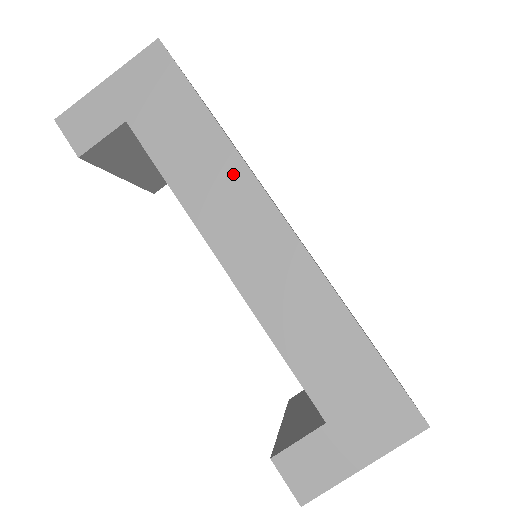
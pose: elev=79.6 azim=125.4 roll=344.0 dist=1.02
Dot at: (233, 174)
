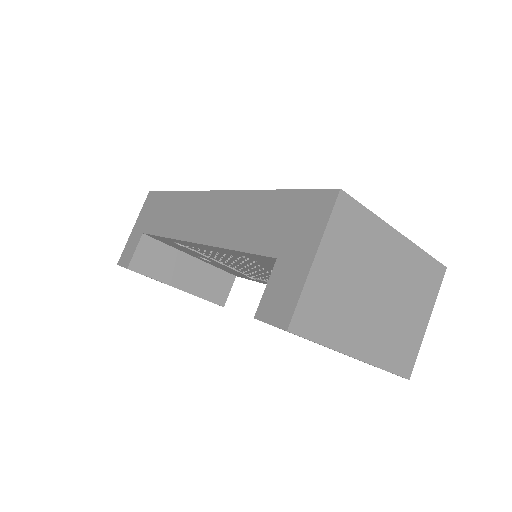
Dot at: (188, 201)
